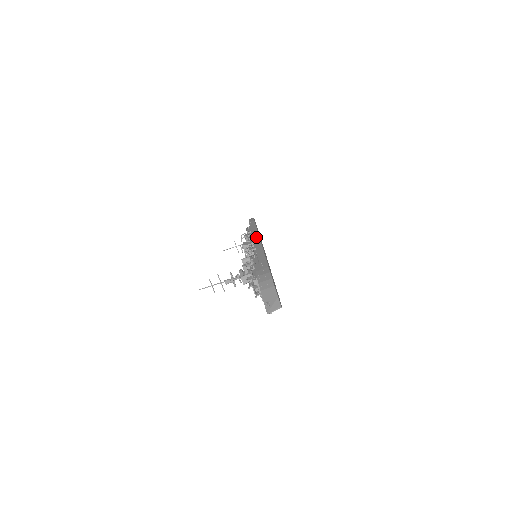
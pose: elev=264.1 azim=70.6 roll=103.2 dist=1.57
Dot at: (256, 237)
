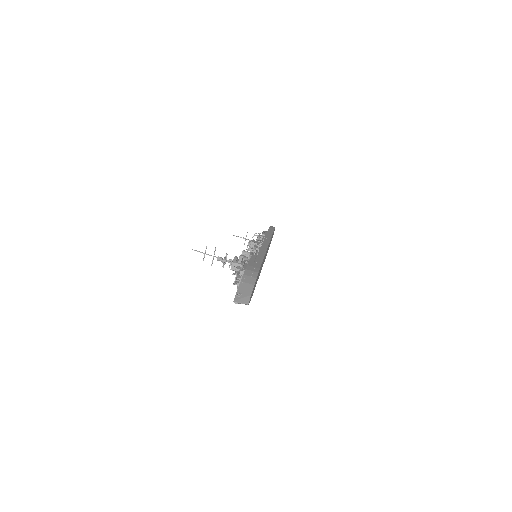
Dot at: (267, 241)
